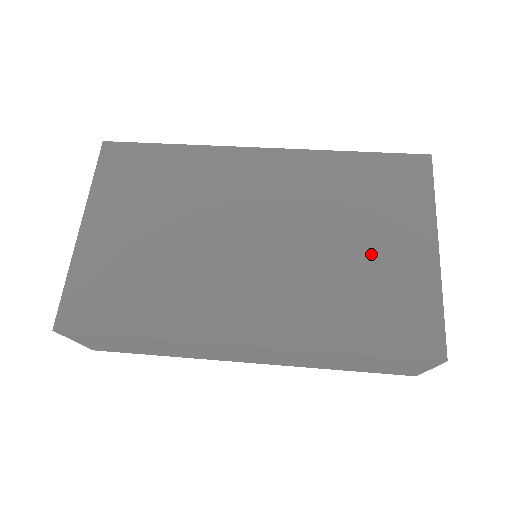
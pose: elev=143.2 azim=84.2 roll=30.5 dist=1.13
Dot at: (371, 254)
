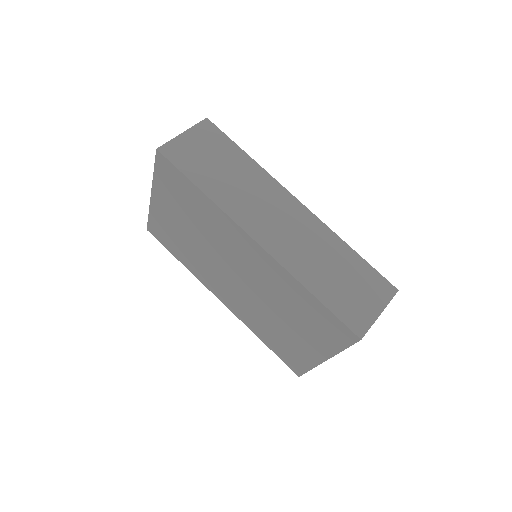
Dot at: (290, 332)
